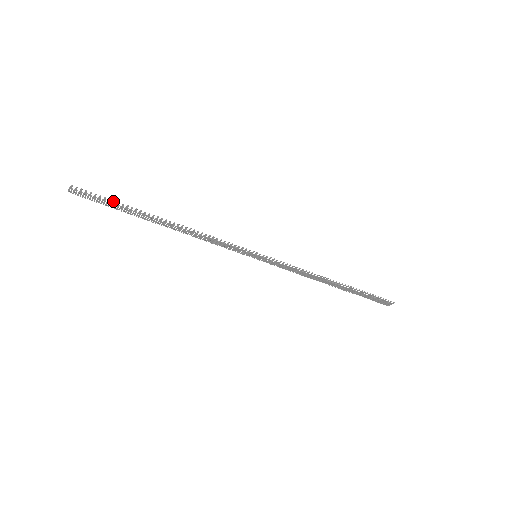
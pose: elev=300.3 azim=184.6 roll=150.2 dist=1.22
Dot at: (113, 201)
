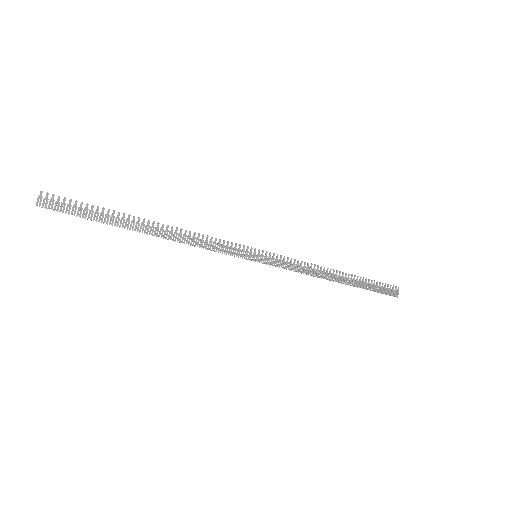
Dot at: (91, 206)
